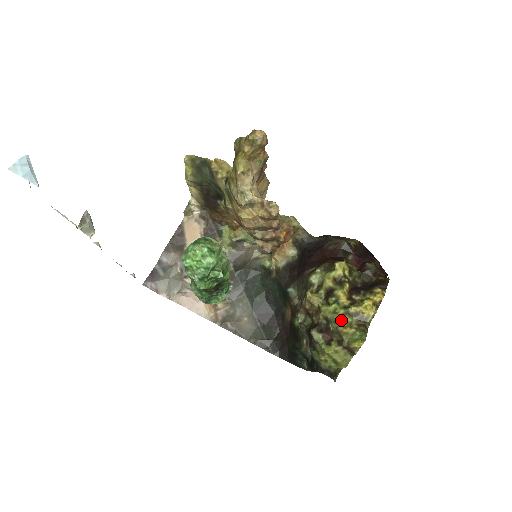
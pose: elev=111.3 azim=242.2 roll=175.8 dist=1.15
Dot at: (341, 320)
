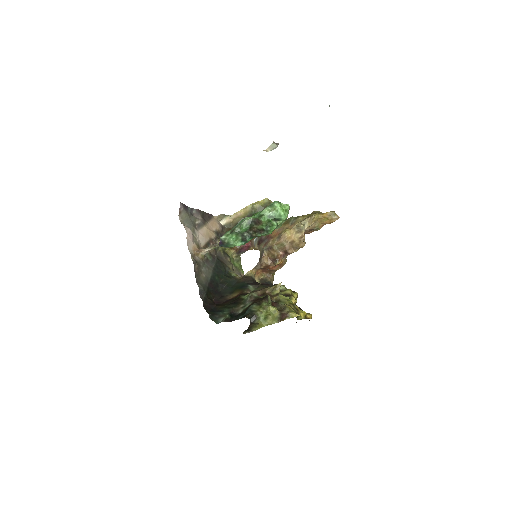
Dot at: (289, 304)
